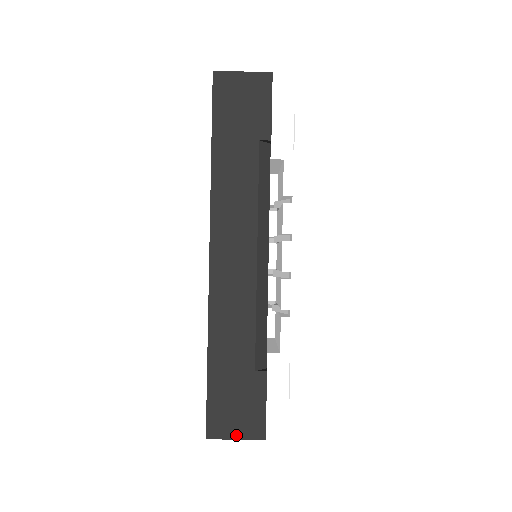
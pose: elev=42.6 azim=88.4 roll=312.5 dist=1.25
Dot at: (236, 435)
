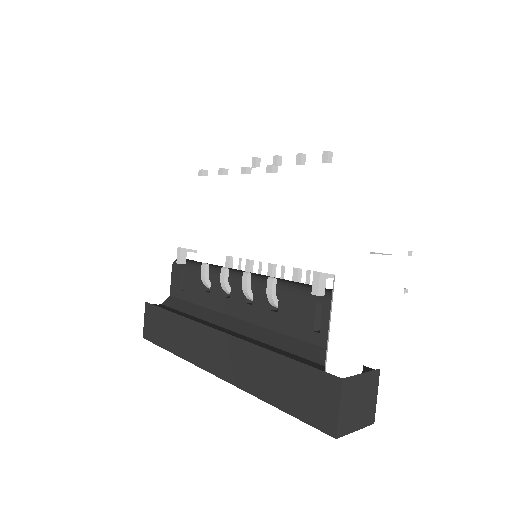
Dot at: occluded
